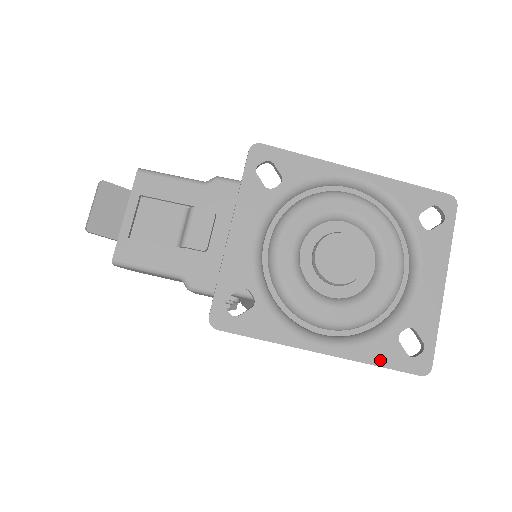
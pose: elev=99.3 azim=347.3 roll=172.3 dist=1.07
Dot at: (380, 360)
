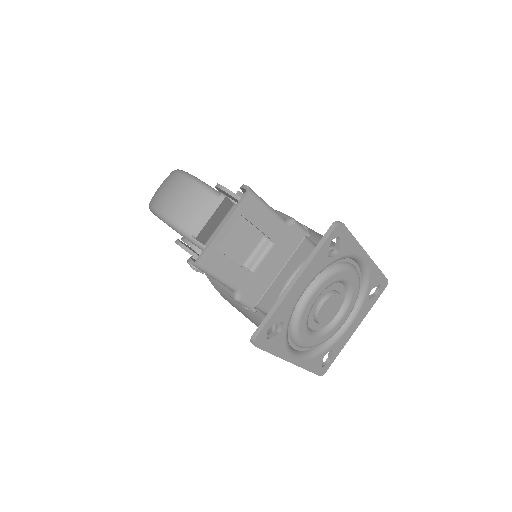
Dot at: (311, 368)
